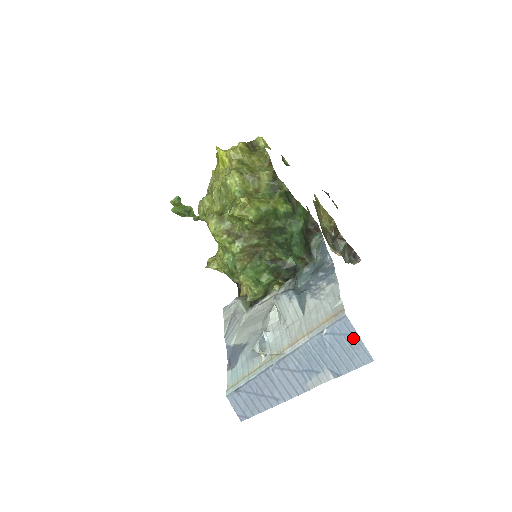
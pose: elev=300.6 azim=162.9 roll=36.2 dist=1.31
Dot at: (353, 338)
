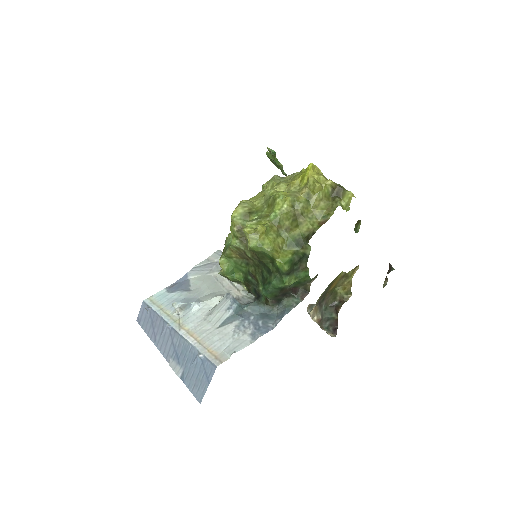
Dot at: (206, 380)
